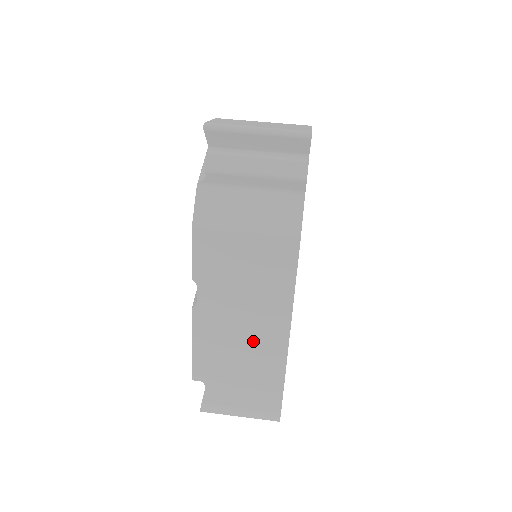
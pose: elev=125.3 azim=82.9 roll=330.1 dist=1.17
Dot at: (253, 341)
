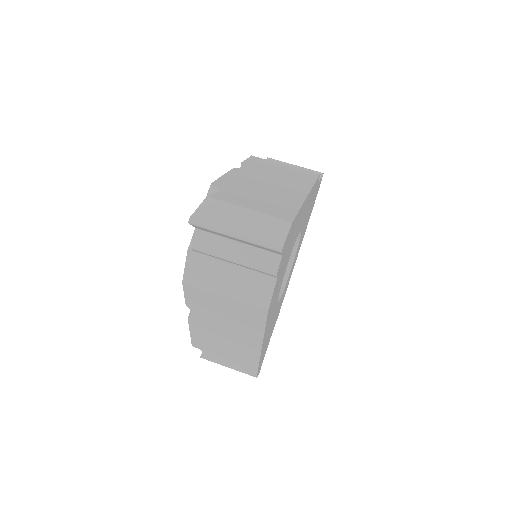
Dot at: (234, 344)
